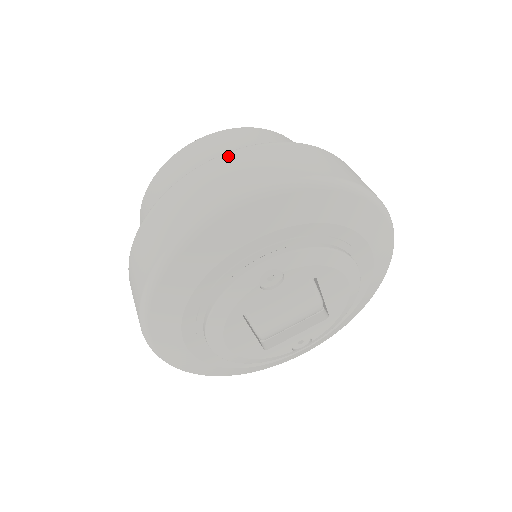
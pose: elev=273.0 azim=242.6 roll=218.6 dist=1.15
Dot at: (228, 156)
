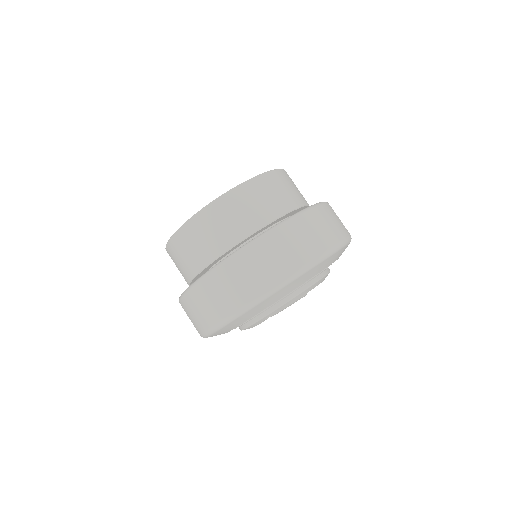
Dot at: (219, 272)
